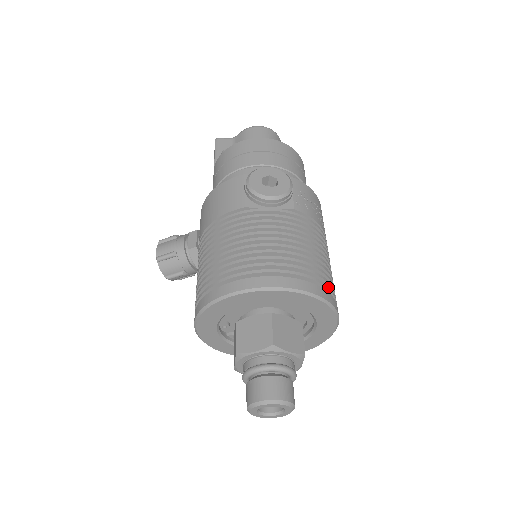
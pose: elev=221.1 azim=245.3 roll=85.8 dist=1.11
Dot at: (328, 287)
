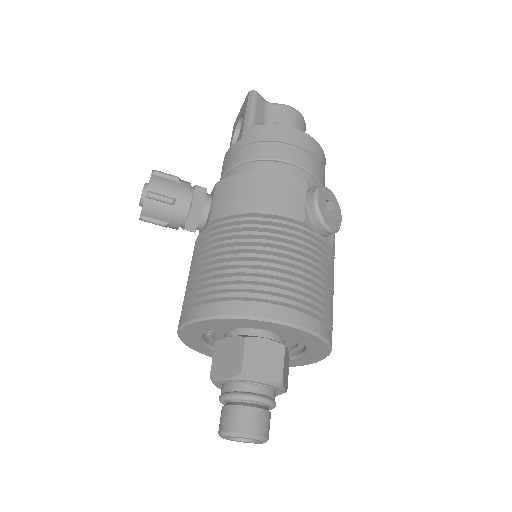
Dot at: occluded
